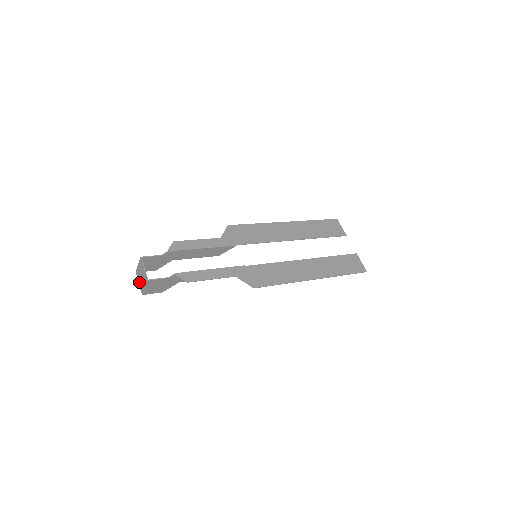
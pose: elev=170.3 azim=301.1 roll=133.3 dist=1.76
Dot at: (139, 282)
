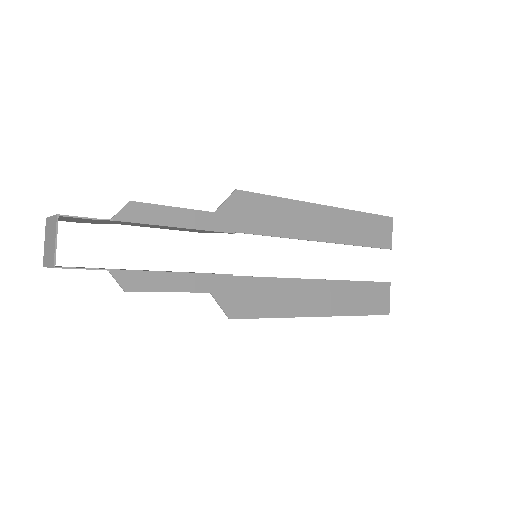
Dot at: (45, 243)
